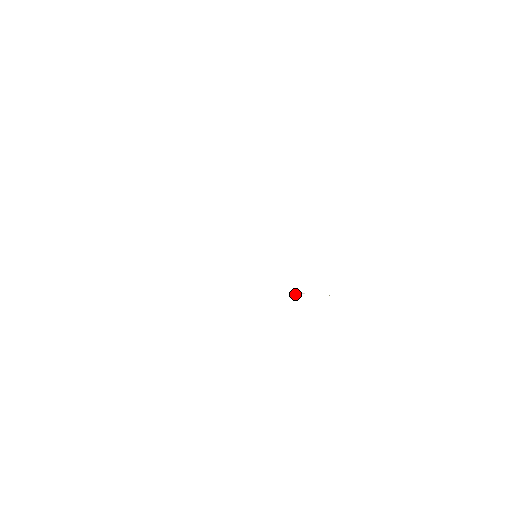
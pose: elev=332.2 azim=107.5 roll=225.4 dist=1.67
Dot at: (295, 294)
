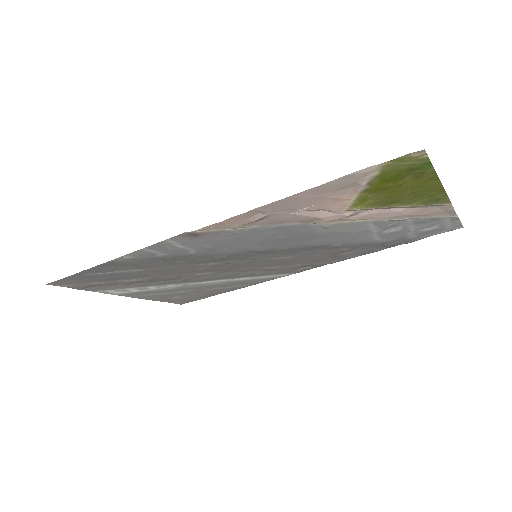
Dot at: (300, 221)
